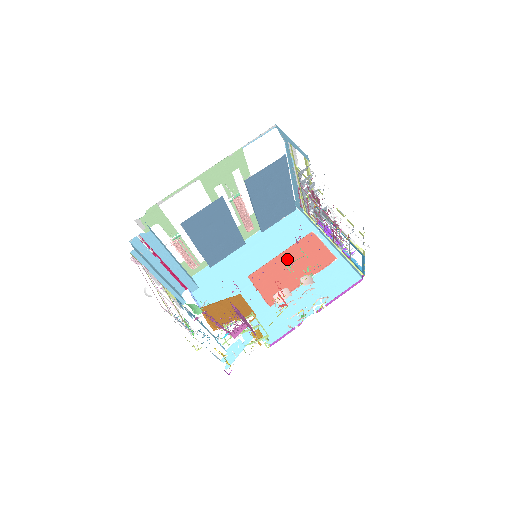
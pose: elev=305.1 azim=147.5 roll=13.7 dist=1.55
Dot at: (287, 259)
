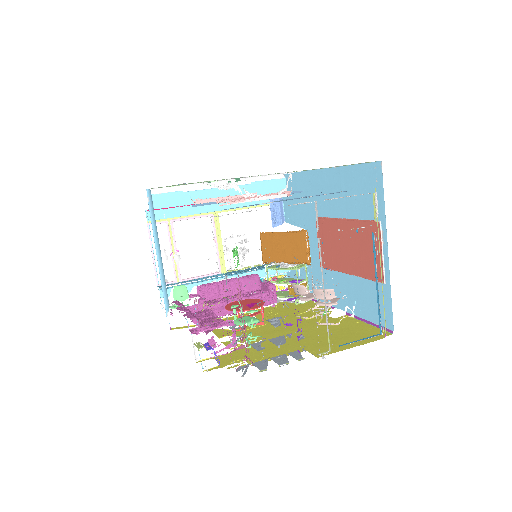
Dot at: (346, 232)
